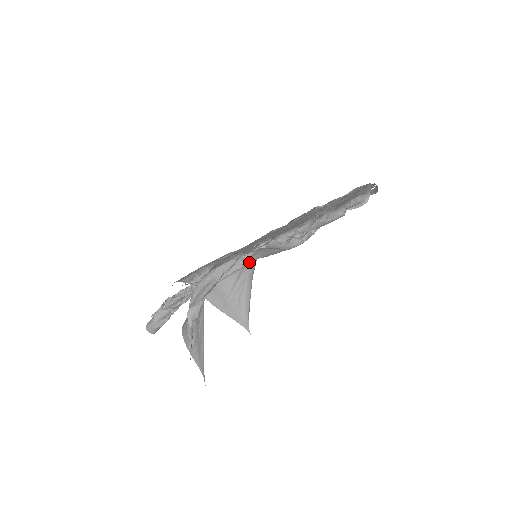
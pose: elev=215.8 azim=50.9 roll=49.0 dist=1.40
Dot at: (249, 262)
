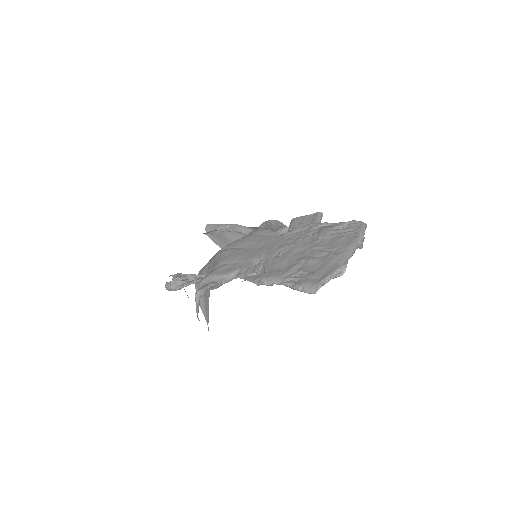
Dot at: occluded
